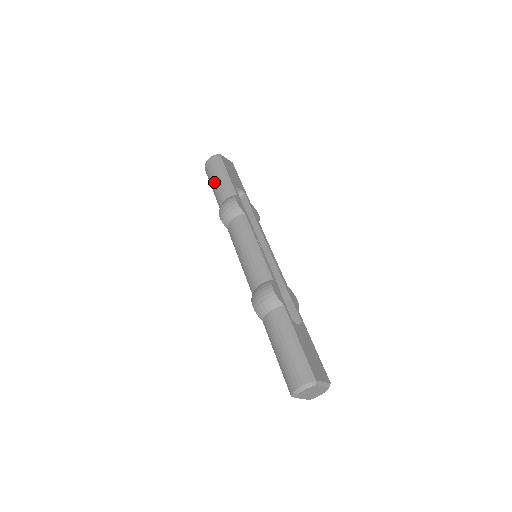
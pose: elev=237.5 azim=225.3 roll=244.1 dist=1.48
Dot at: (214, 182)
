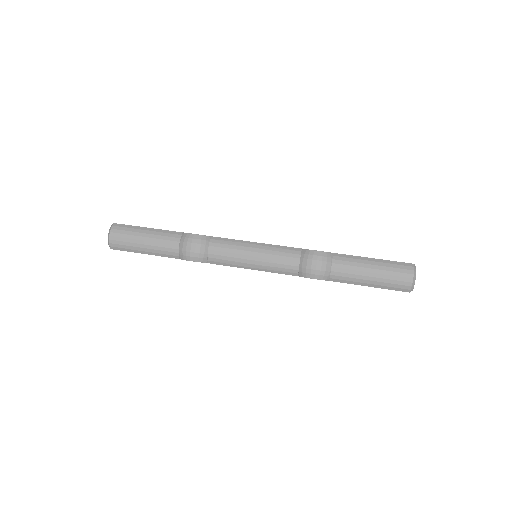
Dot at: (144, 245)
